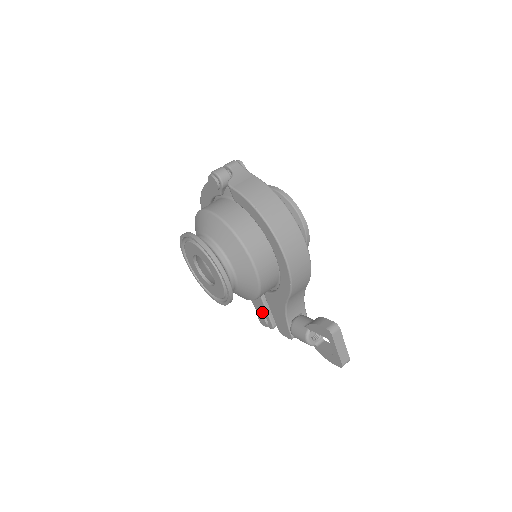
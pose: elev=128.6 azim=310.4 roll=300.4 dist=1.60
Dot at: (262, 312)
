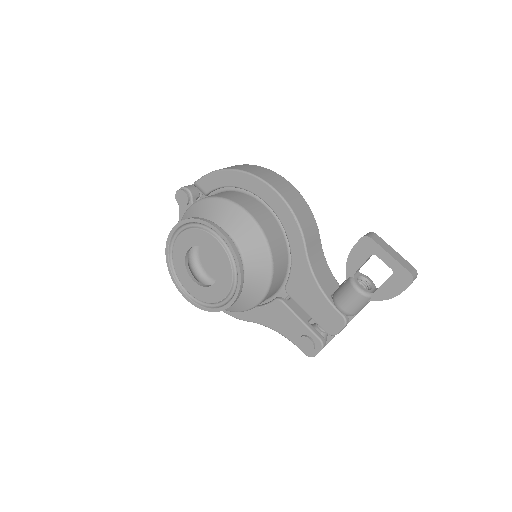
Dot at: (299, 333)
